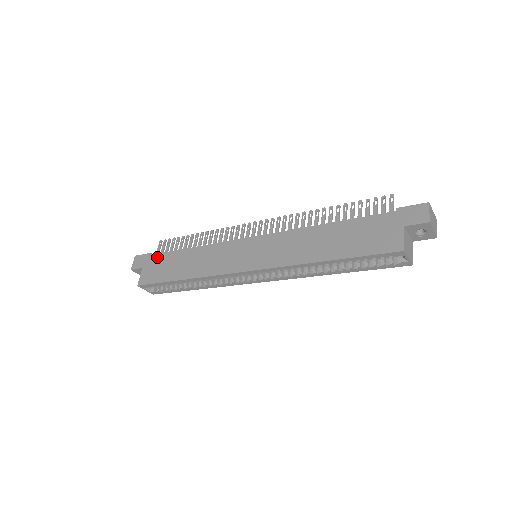
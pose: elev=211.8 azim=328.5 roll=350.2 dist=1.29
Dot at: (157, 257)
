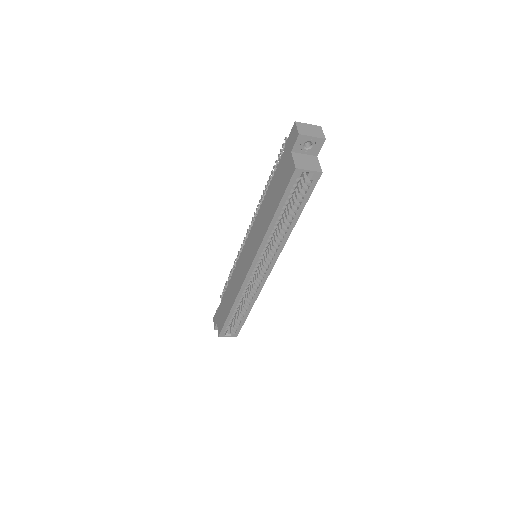
Dot at: (219, 308)
